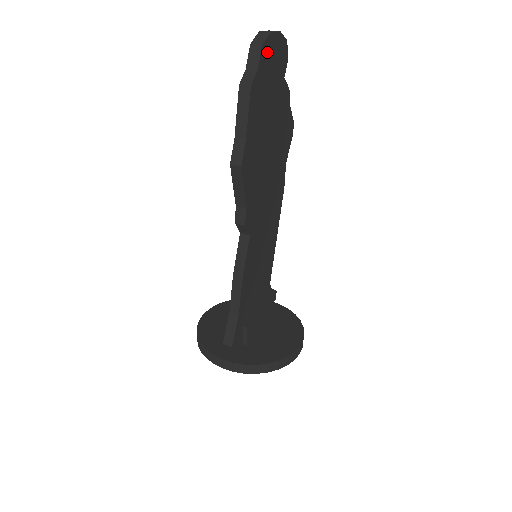
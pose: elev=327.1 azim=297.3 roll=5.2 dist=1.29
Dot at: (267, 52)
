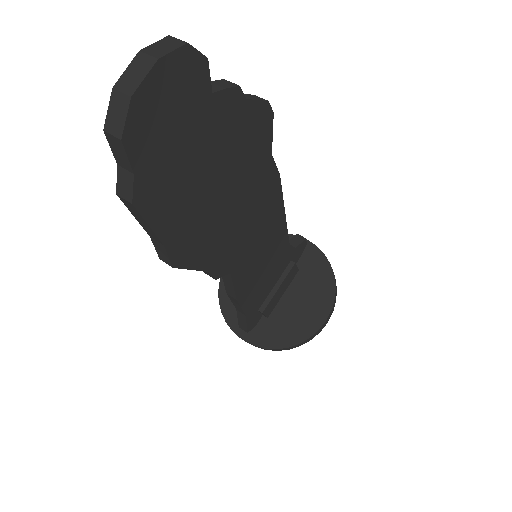
Dot at: (142, 127)
